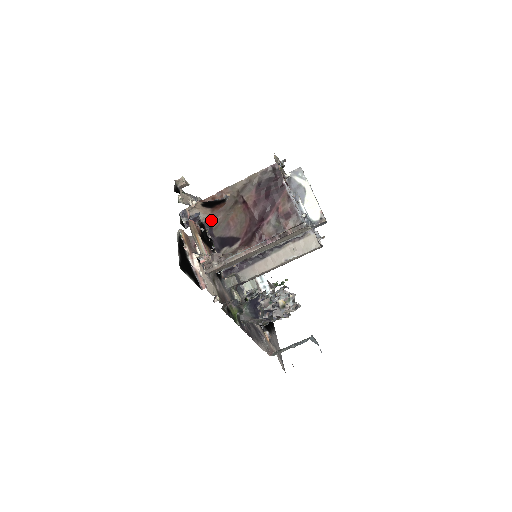
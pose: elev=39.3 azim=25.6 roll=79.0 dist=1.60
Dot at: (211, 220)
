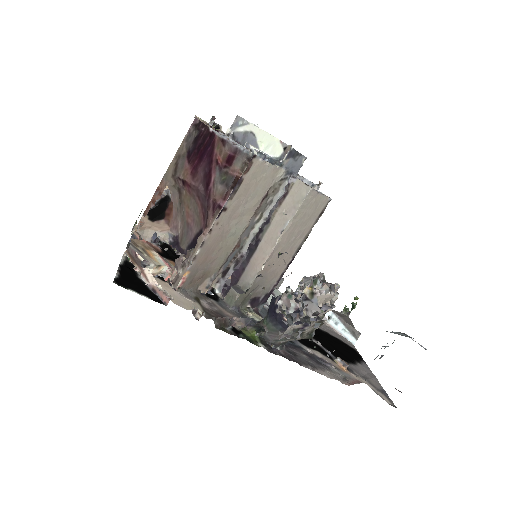
Dot at: (175, 236)
